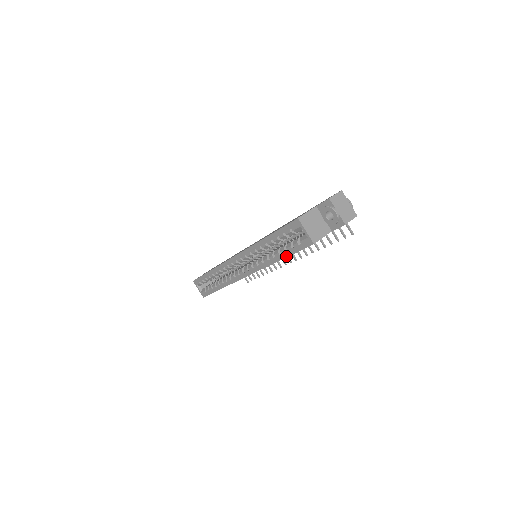
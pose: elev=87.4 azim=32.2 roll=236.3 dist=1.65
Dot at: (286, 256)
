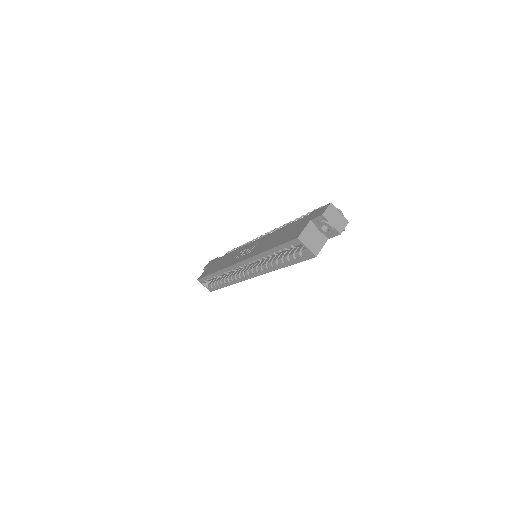
Dot at: (290, 265)
